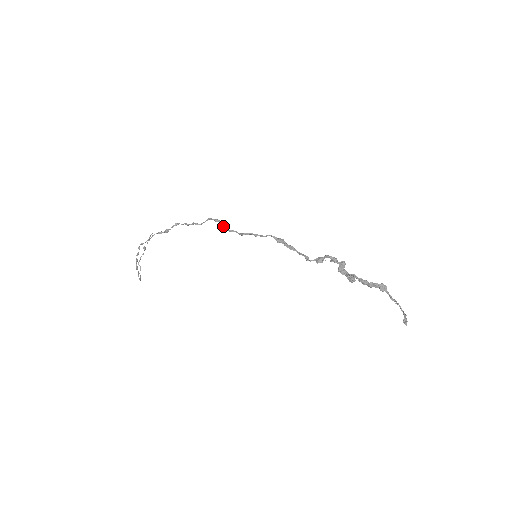
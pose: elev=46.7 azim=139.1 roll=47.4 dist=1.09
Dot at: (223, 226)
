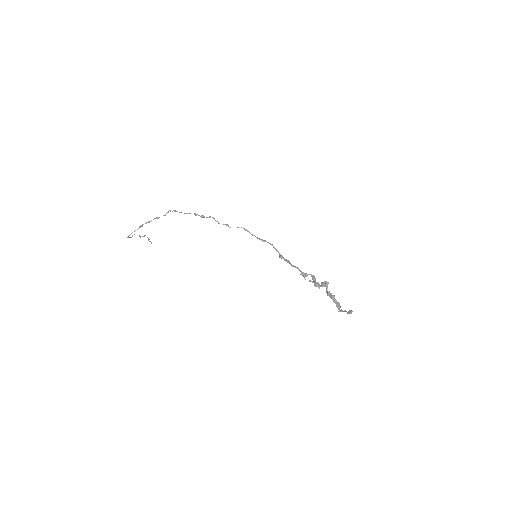
Dot at: occluded
